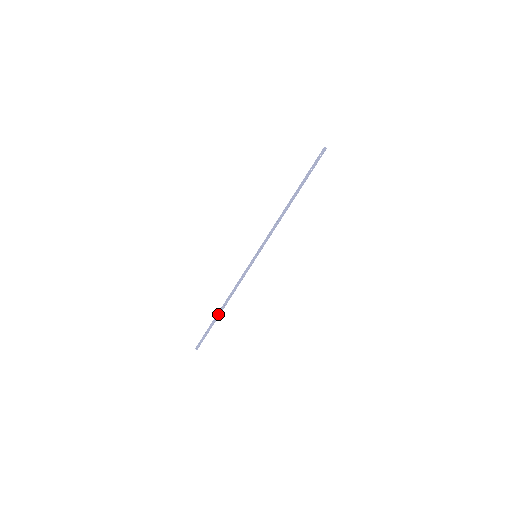
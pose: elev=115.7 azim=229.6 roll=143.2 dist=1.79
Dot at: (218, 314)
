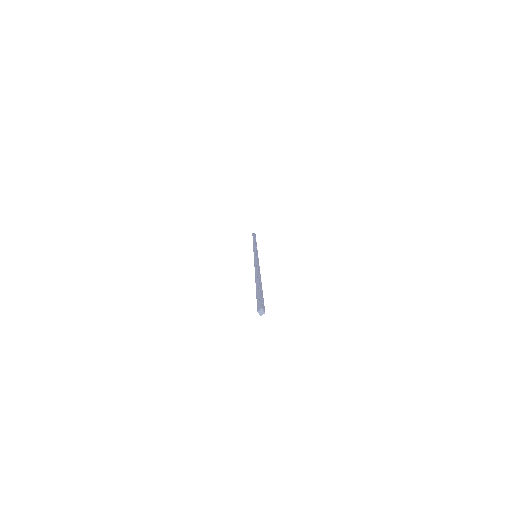
Dot at: occluded
